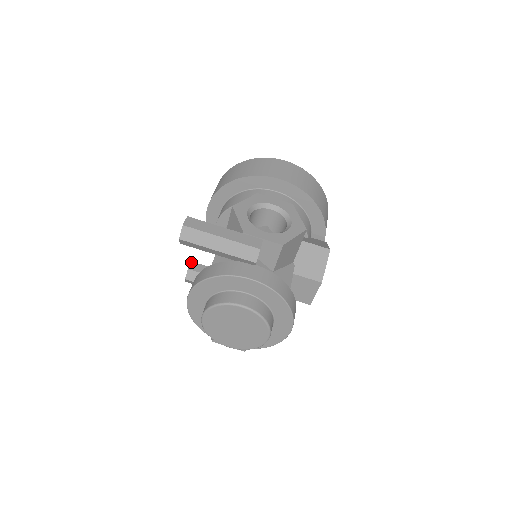
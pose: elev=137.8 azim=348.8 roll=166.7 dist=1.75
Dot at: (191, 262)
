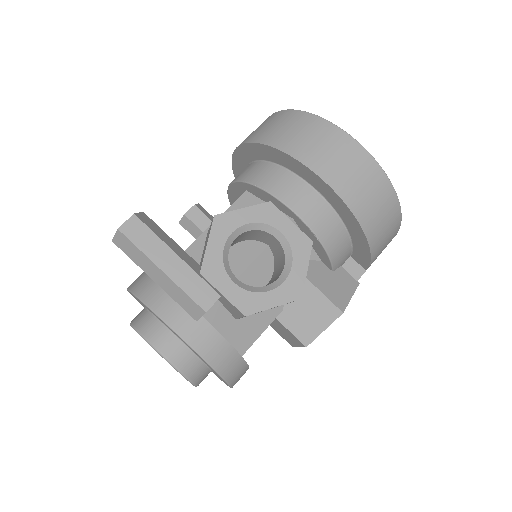
Dot at: (194, 206)
